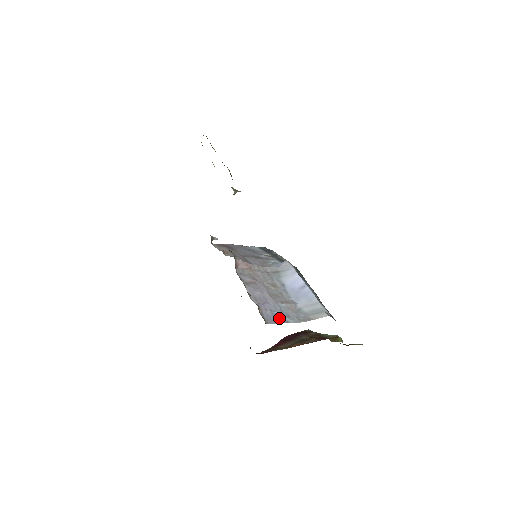
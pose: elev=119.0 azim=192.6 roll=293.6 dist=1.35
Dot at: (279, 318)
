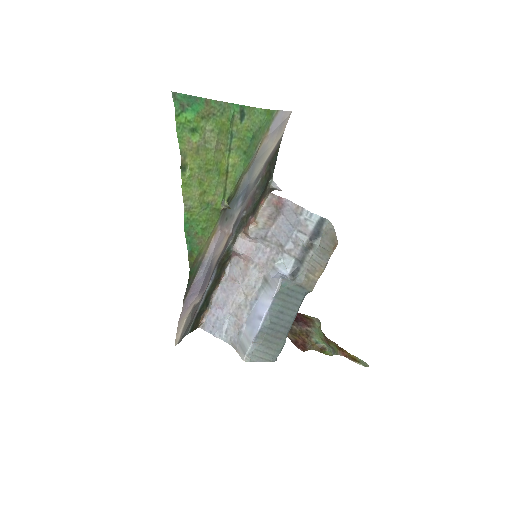
Dot at: (216, 329)
